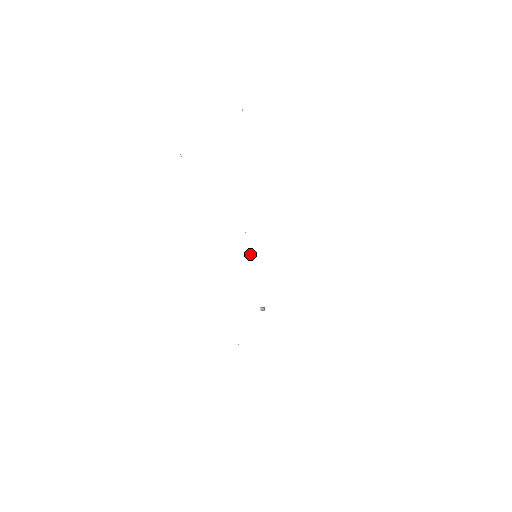
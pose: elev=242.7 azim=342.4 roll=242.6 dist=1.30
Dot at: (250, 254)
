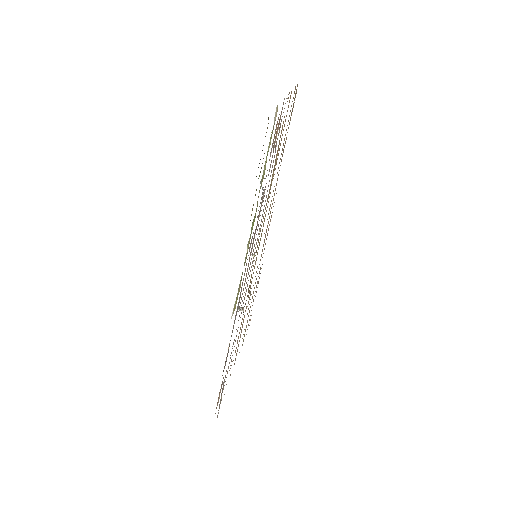
Dot at: occluded
